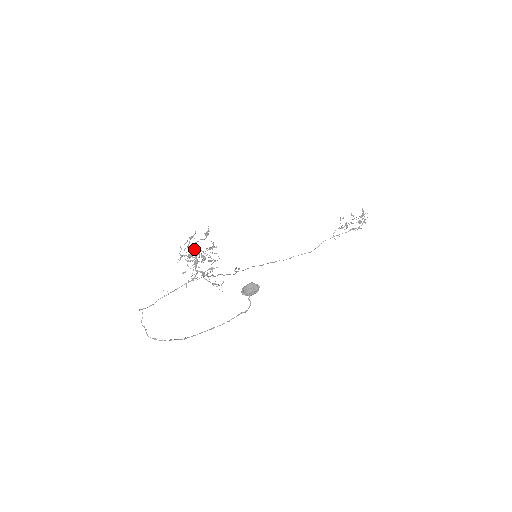
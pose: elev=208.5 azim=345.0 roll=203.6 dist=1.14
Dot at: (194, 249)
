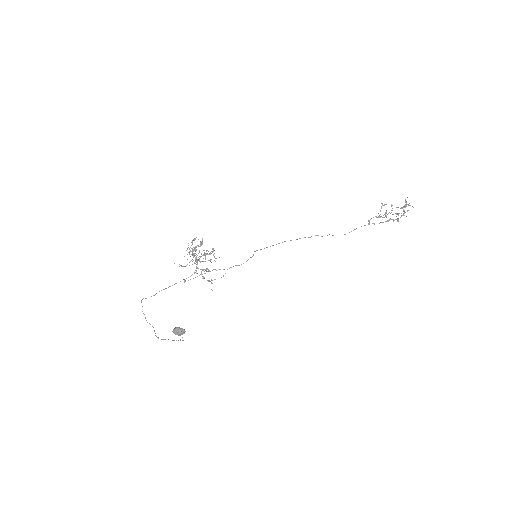
Dot at: occluded
